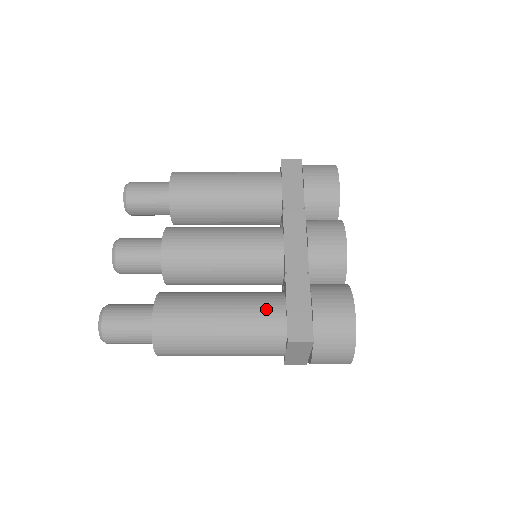
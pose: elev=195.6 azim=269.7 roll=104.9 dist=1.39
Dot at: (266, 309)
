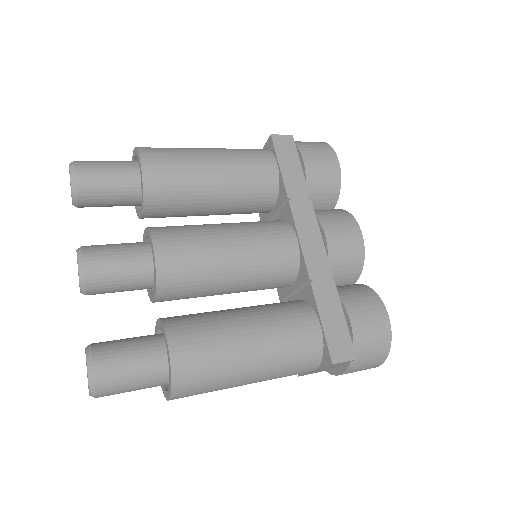
Dot at: (300, 327)
